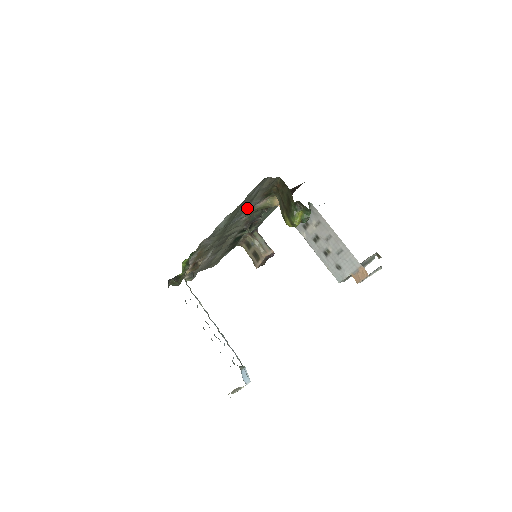
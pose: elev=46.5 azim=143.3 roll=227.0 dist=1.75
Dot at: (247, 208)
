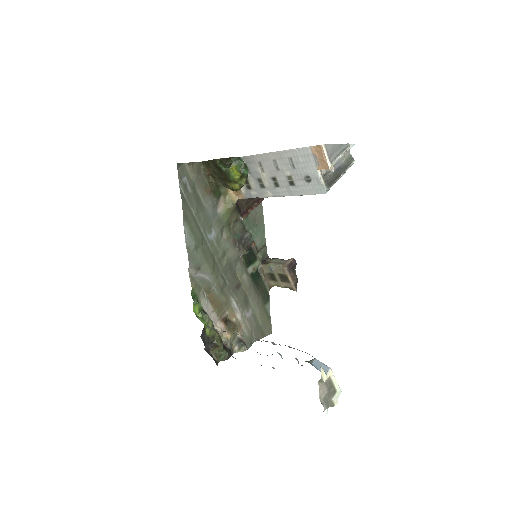
Dot at: (206, 215)
